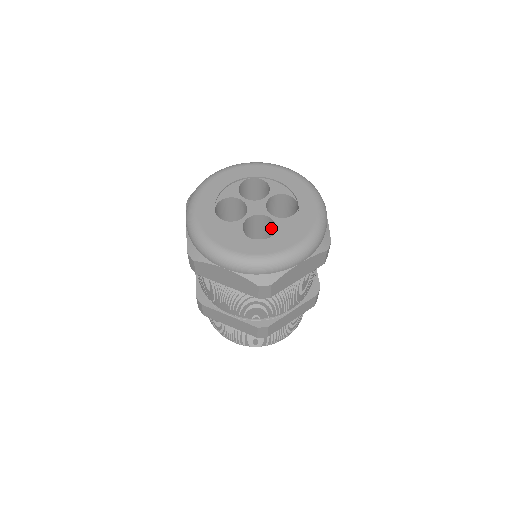
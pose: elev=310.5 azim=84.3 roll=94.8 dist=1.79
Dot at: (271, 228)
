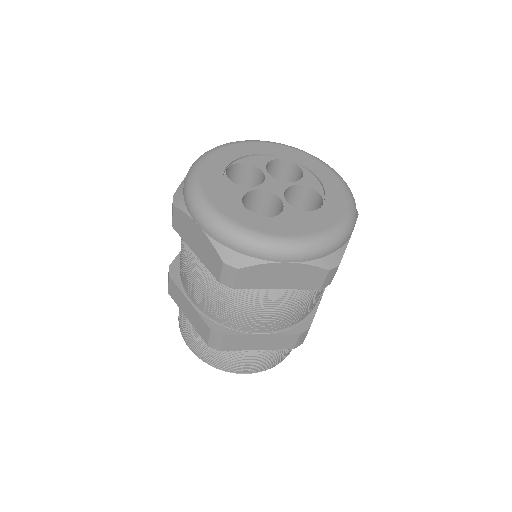
Dot at: occluded
